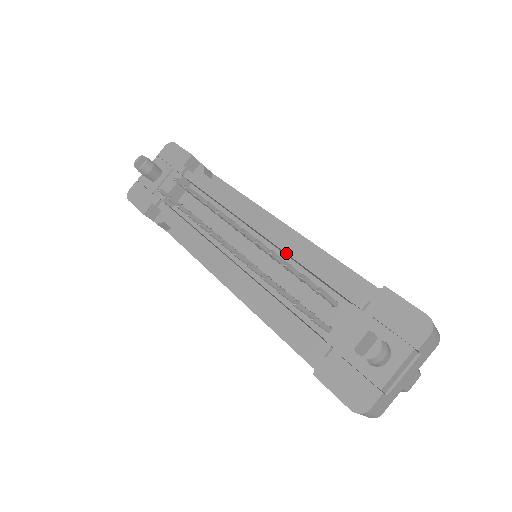
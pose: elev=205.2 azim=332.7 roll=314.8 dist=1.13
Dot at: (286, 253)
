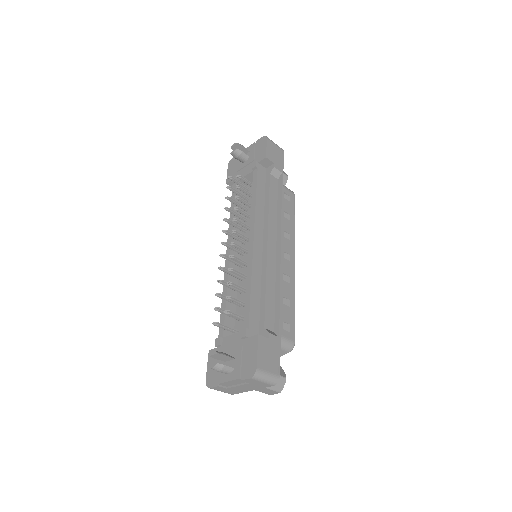
Dot at: (247, 273)
